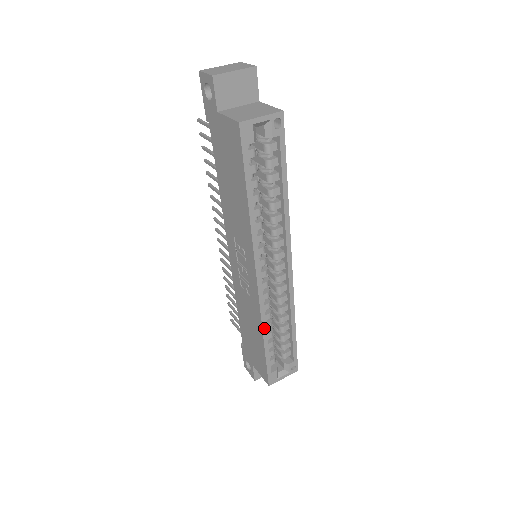
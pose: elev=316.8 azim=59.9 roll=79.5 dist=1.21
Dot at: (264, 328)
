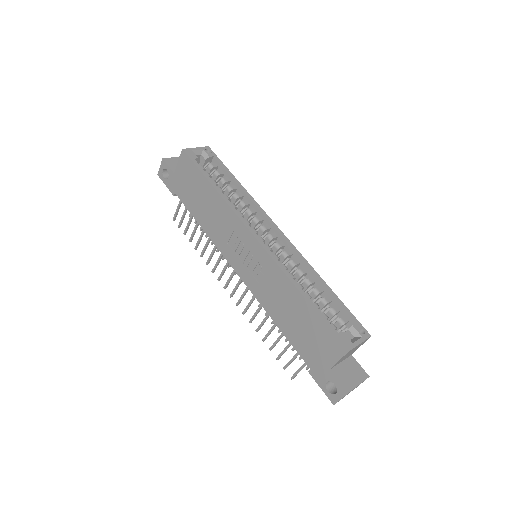
Dot at: (293, 282)
